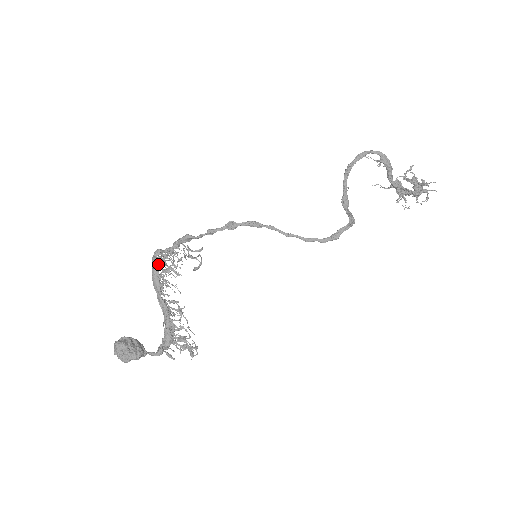
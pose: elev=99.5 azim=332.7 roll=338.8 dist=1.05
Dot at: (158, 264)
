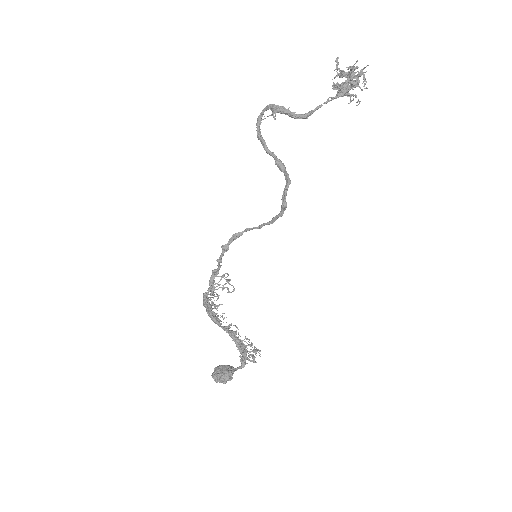
Dot at: (207, 306)
